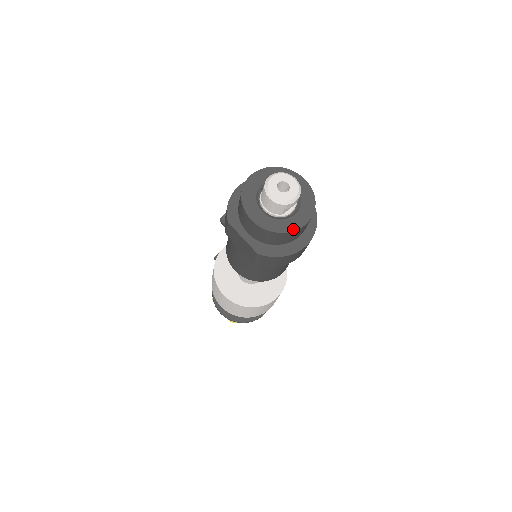
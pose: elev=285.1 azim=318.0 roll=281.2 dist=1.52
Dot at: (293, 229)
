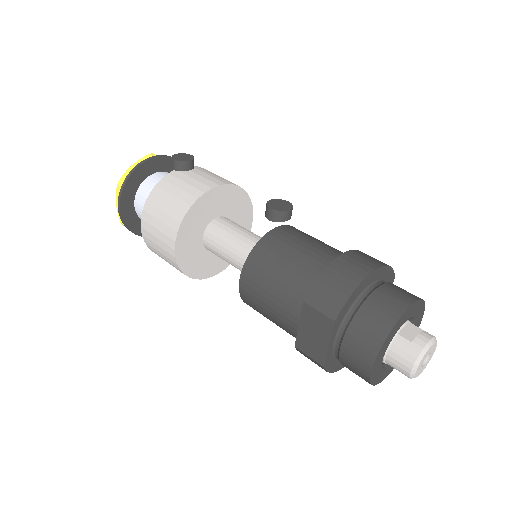
Dot at: (380, 381)
